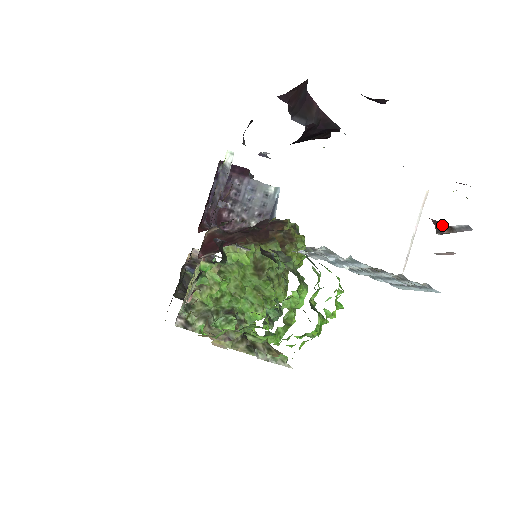
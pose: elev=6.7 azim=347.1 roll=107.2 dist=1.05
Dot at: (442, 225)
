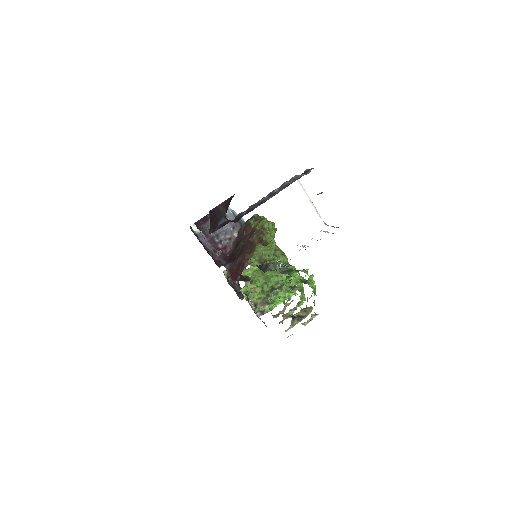
Dot at: occluded
